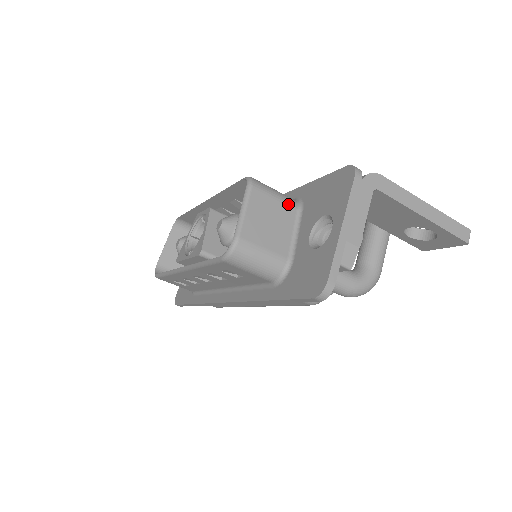
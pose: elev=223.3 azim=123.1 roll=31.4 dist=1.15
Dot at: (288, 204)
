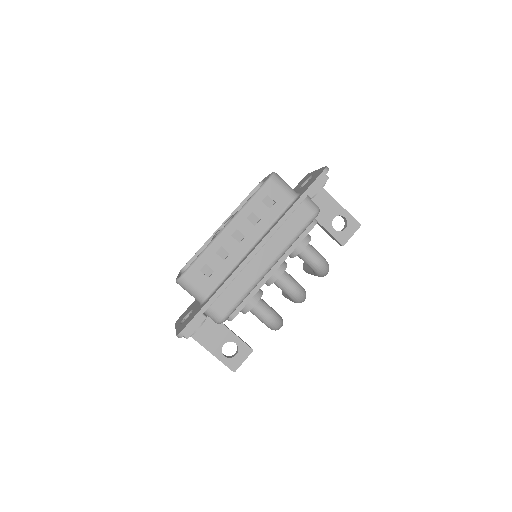
Dot at: occluded
